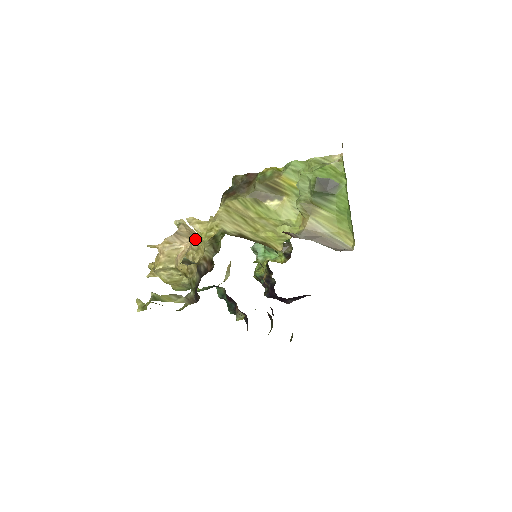
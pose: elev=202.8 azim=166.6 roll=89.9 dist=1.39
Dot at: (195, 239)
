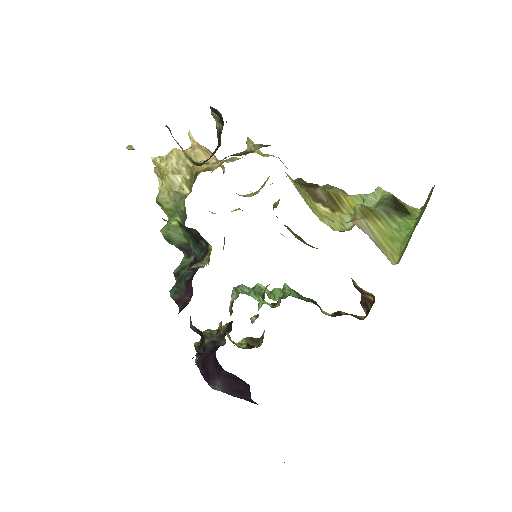
Dot at: (237, 158)
